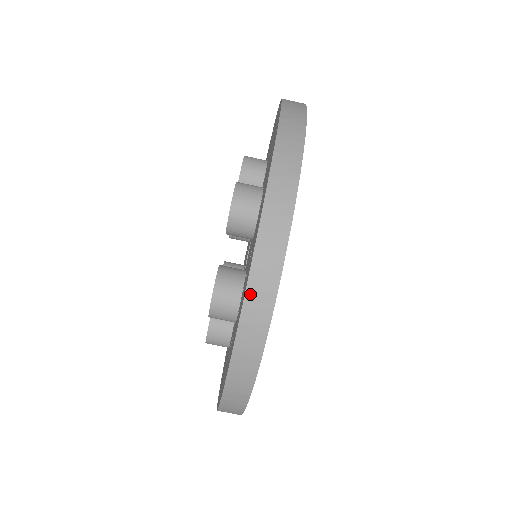
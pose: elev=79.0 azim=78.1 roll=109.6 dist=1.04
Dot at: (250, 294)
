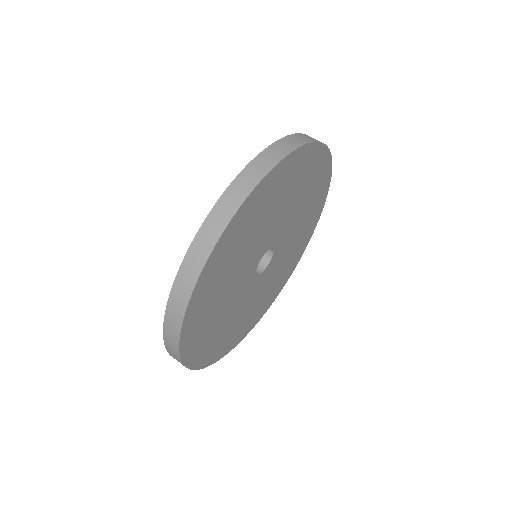
Dot at: (181, 273)
